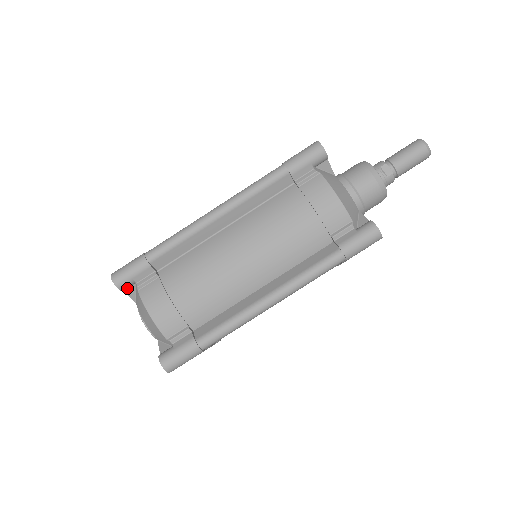
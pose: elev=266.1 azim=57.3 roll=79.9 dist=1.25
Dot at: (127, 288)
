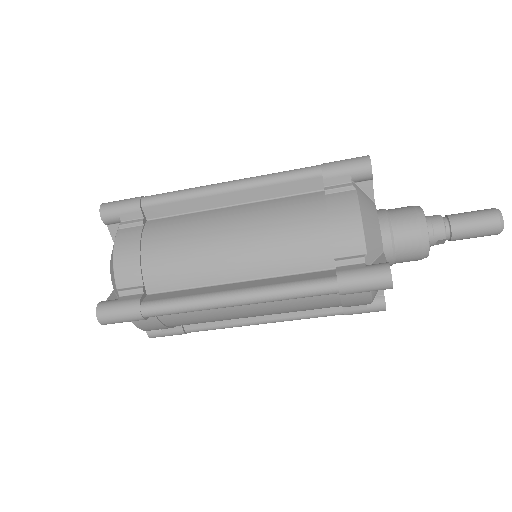
Dot at: occluded
